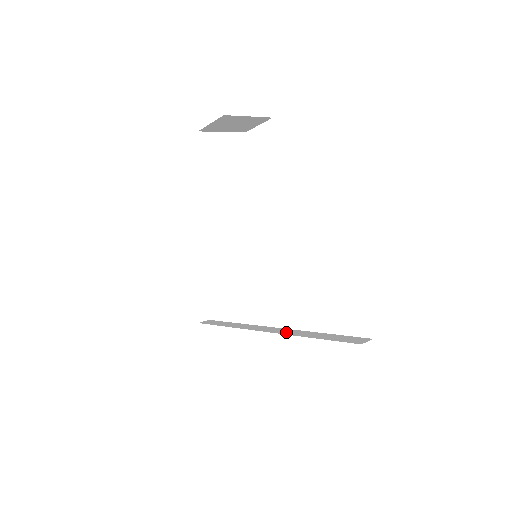
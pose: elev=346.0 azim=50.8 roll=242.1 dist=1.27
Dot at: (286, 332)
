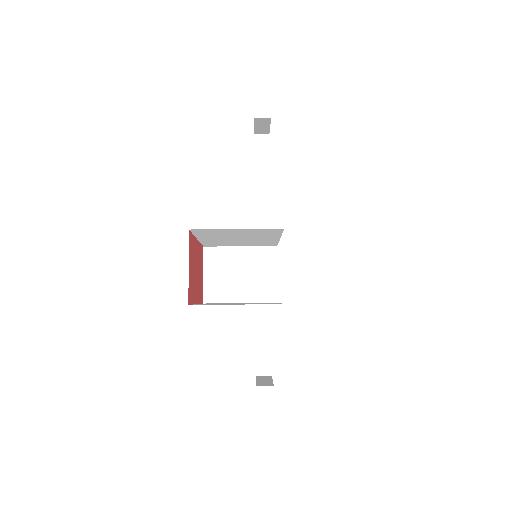
Dot at: occluded
